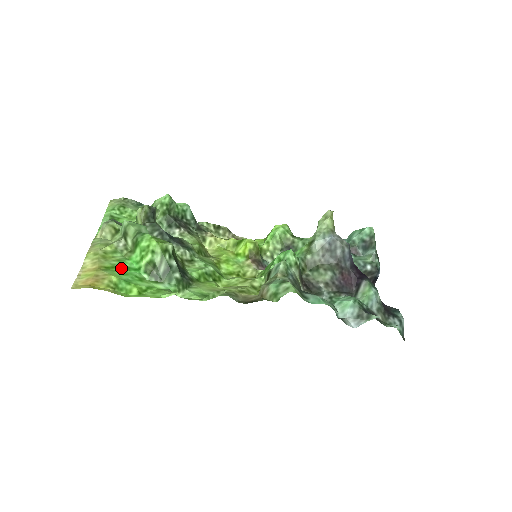
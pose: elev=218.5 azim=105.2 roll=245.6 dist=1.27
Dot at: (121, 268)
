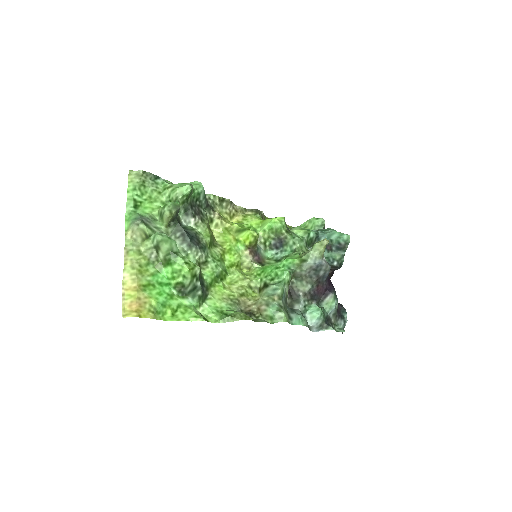
Dot at: (155, 285)
